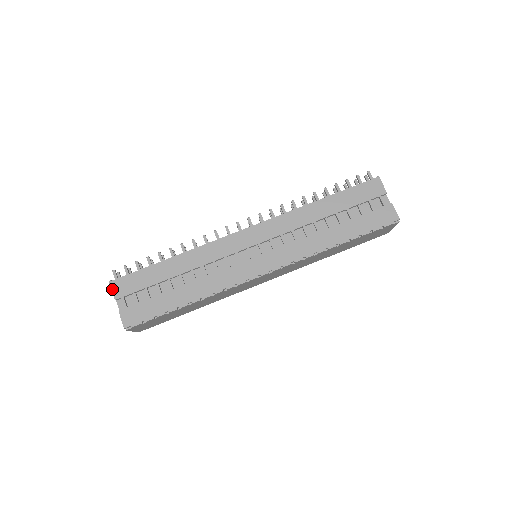
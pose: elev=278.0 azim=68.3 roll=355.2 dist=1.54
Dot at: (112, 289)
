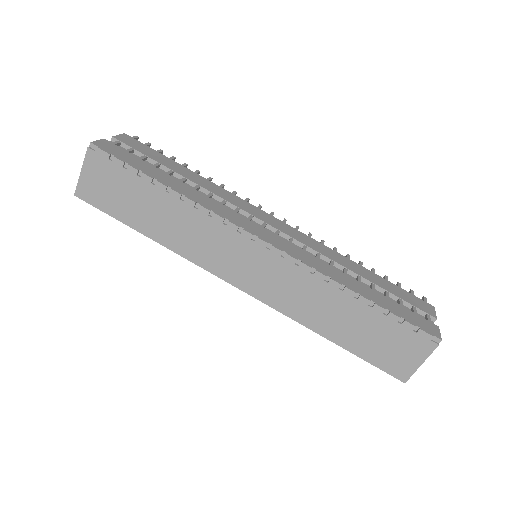
Dot at: (120, 135)
